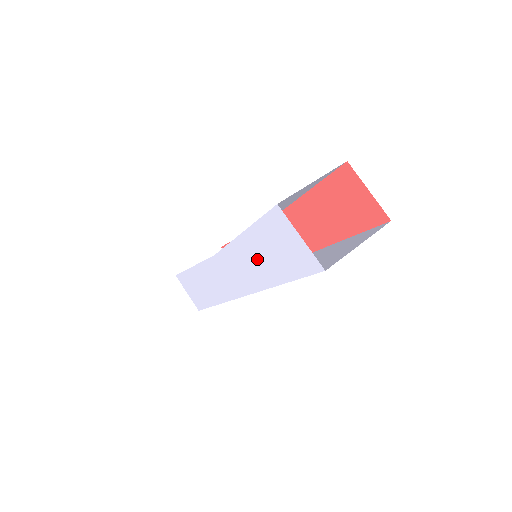
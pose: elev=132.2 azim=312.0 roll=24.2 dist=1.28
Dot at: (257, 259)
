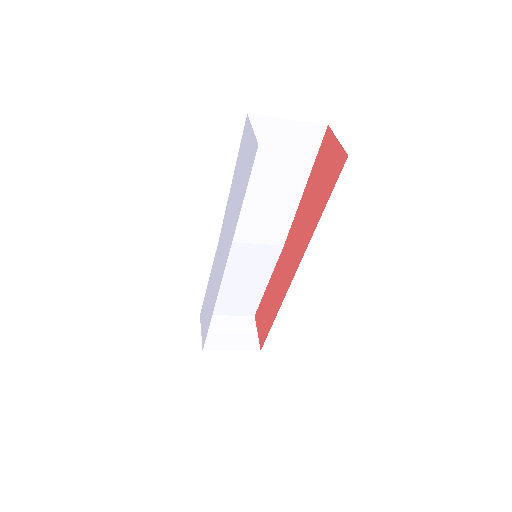
Dot at: (234, 200)
